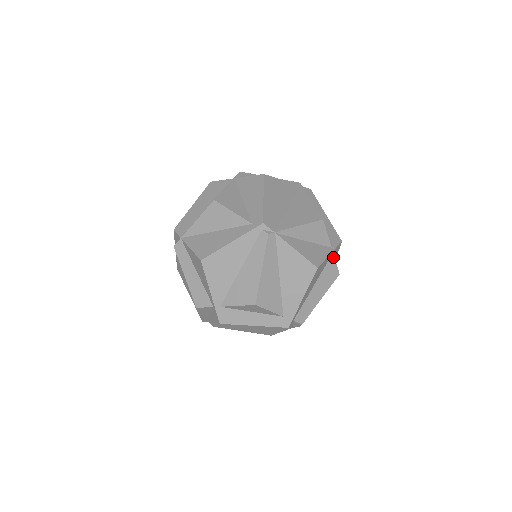
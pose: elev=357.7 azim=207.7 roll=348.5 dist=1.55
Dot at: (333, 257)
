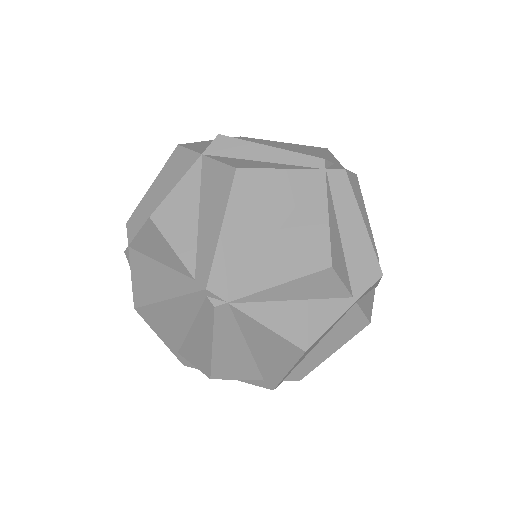
Dot at: (356, 307)
